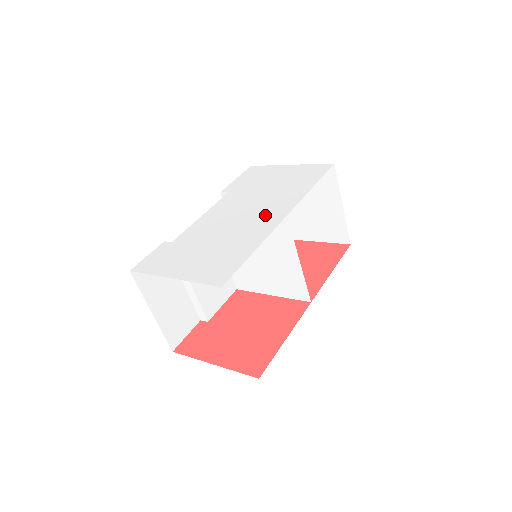
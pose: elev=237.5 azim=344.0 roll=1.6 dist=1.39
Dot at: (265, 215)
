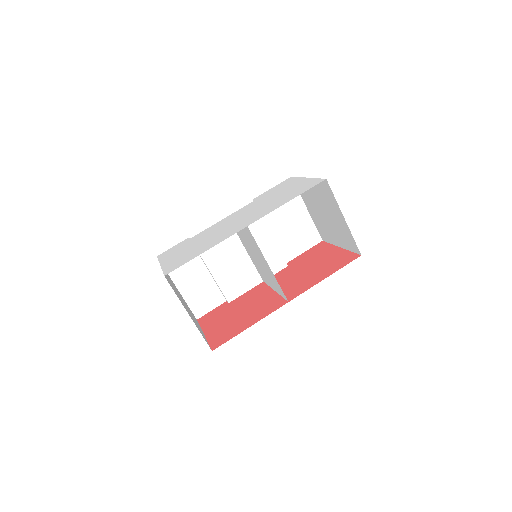
Dot at: (241, 224)
